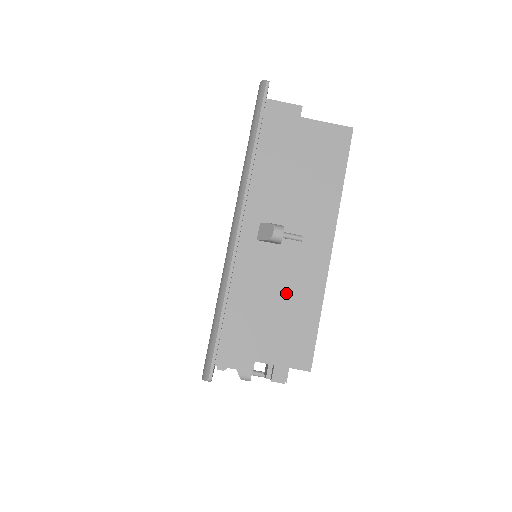
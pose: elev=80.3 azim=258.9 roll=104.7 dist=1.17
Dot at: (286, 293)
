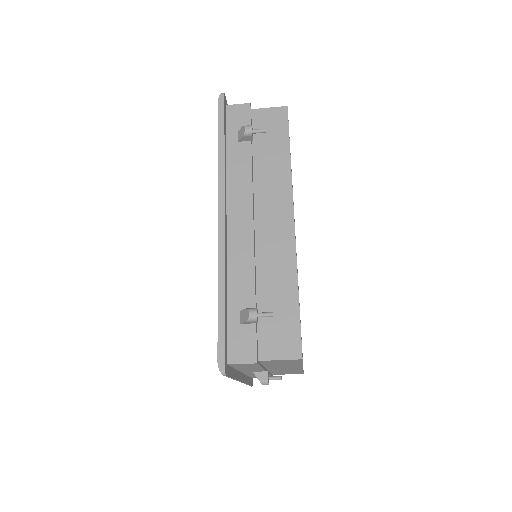
Dot at: occluded
